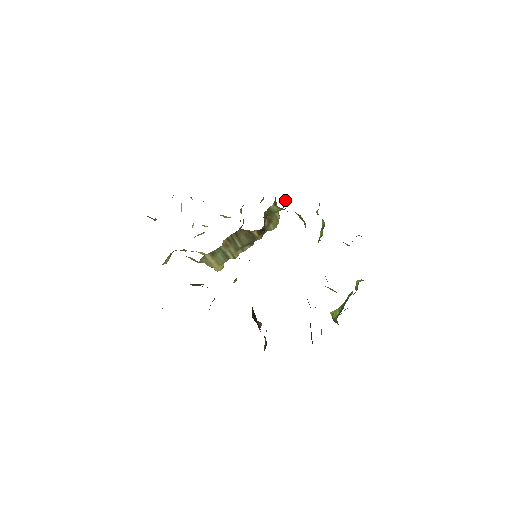
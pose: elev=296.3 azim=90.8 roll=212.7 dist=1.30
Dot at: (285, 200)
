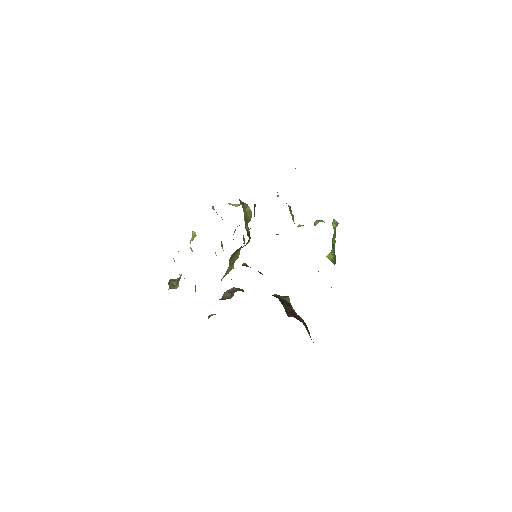
Dot at: occluded
